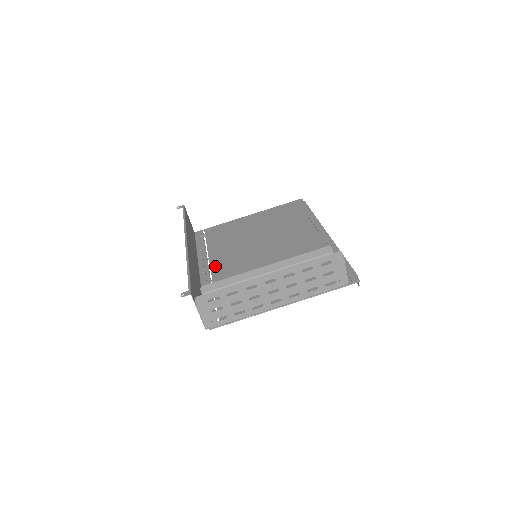
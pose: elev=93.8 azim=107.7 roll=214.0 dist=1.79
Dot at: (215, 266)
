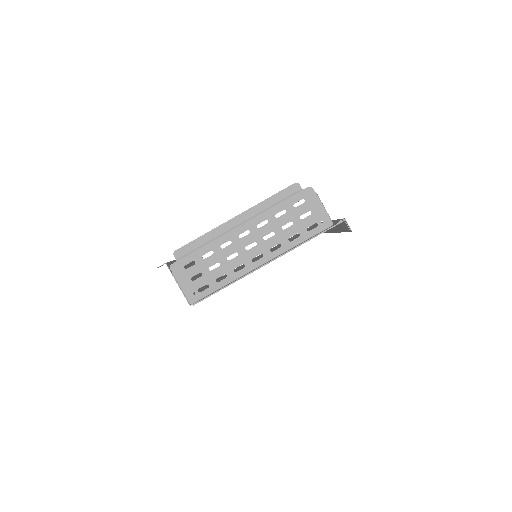
Dot at: occluded
